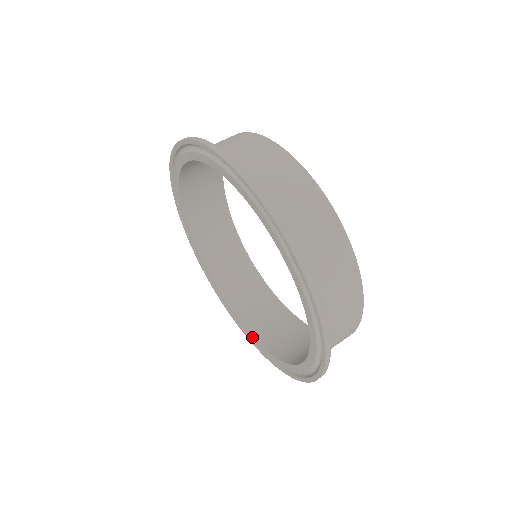
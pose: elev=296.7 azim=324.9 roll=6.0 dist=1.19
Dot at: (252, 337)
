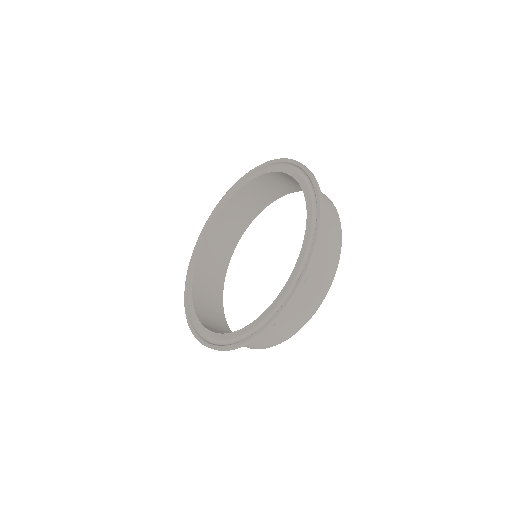
Dot at: (192, 304)
